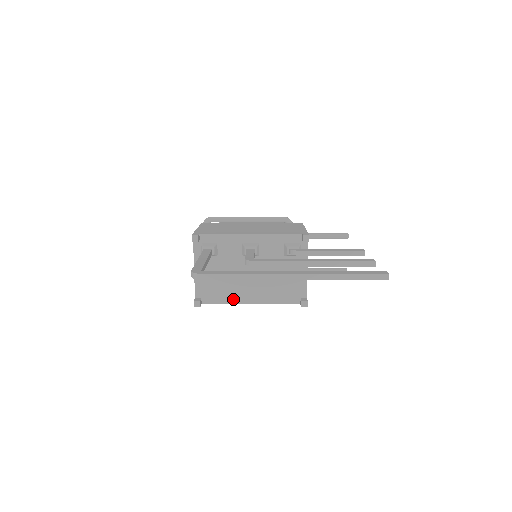
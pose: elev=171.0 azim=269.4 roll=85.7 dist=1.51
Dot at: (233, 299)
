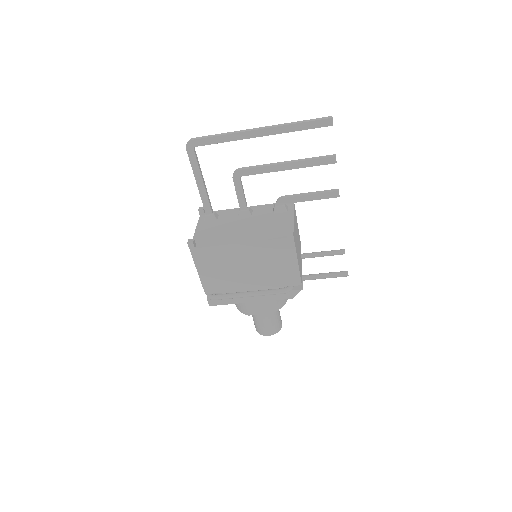
Dot at: (225, 242)
